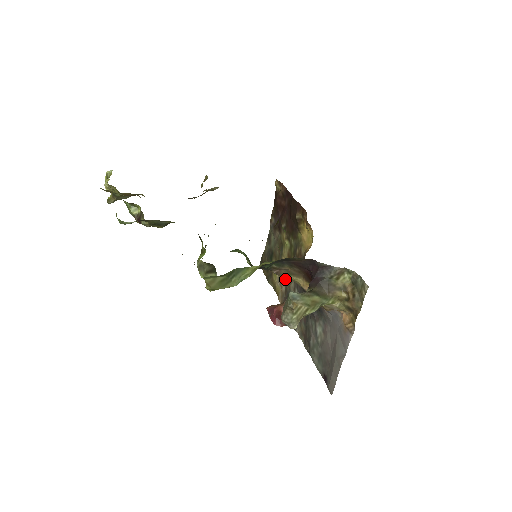
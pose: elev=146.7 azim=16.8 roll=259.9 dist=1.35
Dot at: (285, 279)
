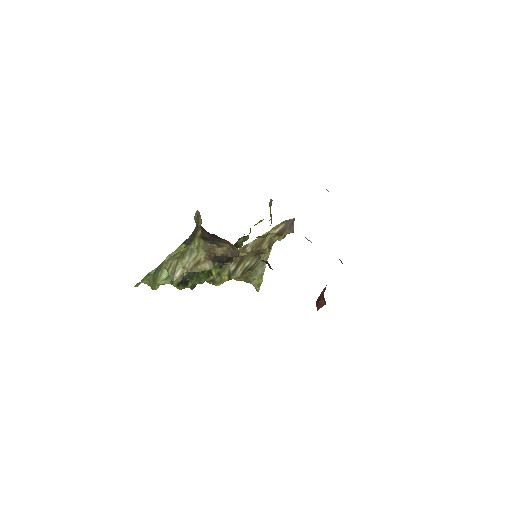
Dot at: occluded
